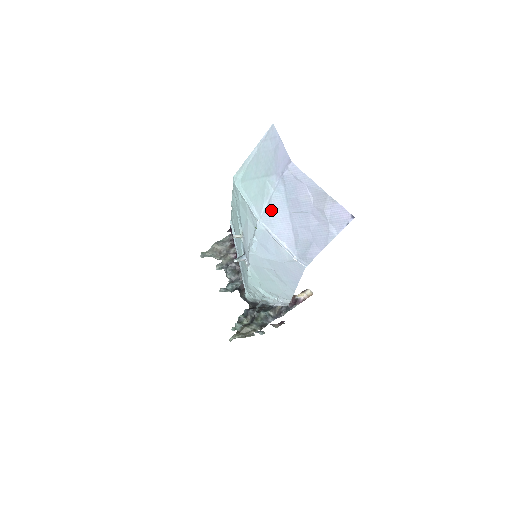
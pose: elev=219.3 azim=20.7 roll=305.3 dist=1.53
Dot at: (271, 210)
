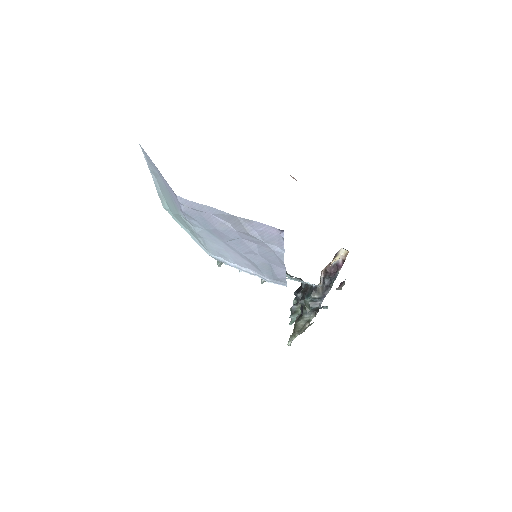
Dot at: (209, 244)
